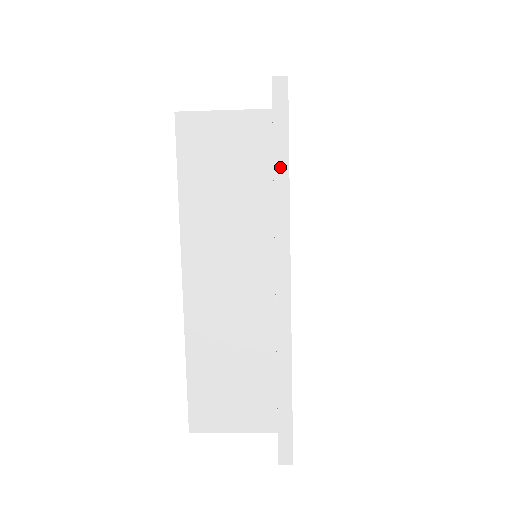
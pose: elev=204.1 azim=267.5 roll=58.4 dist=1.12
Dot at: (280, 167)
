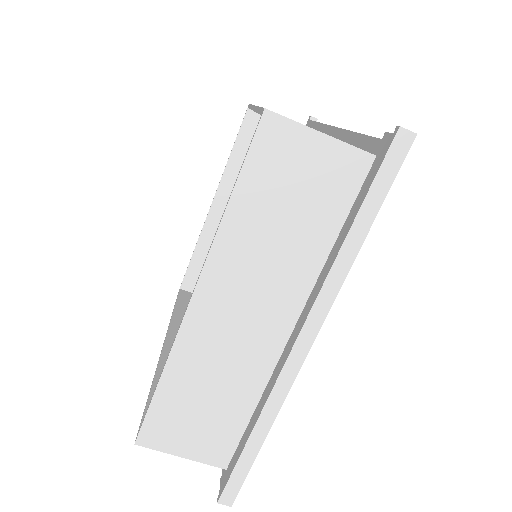
Dot at: (358, 230)
